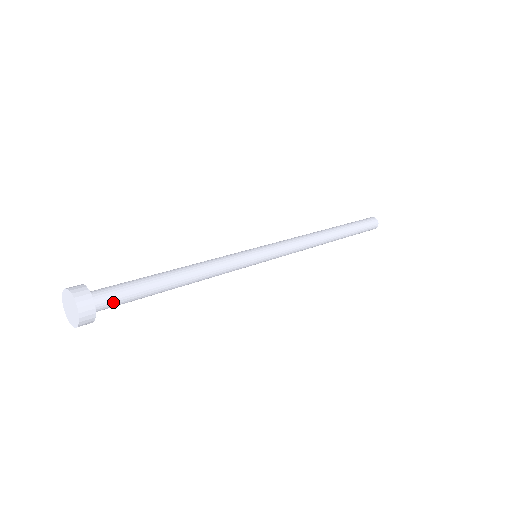
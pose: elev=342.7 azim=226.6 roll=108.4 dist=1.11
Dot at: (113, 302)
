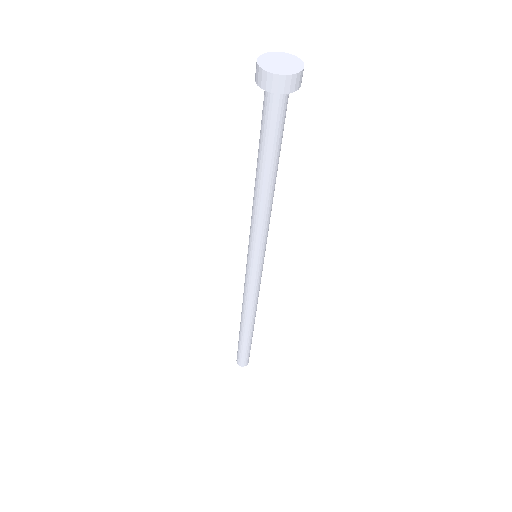
Dot at: occluded
